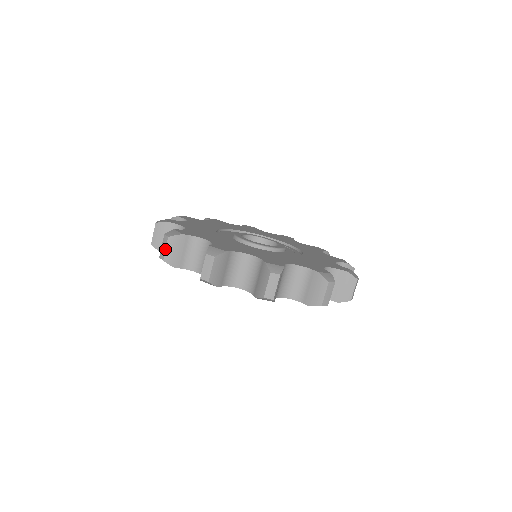
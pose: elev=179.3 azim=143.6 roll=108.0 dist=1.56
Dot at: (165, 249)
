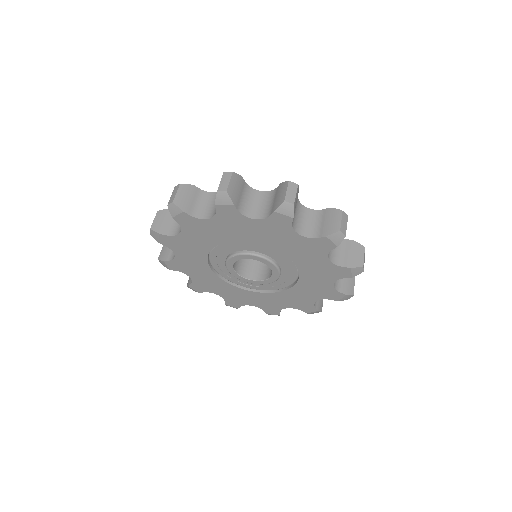
Dot at: (153, 220)
